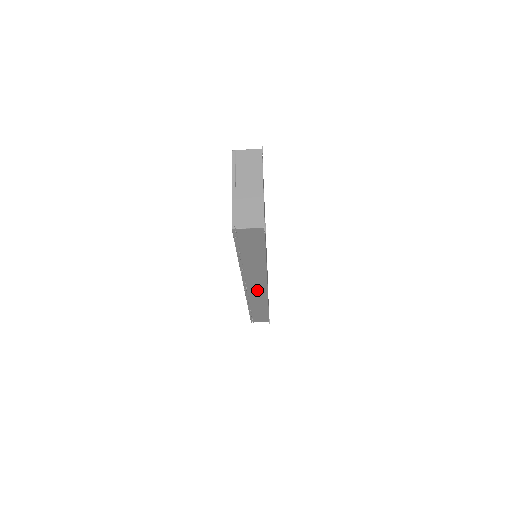
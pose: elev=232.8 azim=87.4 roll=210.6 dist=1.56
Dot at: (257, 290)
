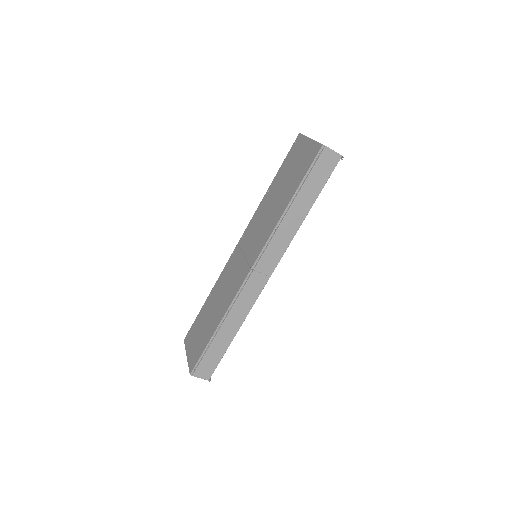
Dot at: (259, 277)
